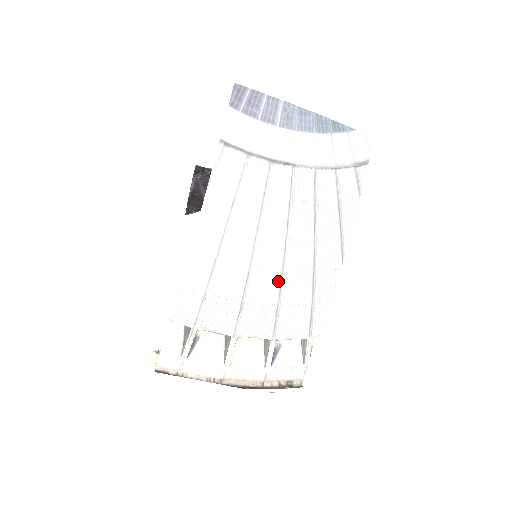
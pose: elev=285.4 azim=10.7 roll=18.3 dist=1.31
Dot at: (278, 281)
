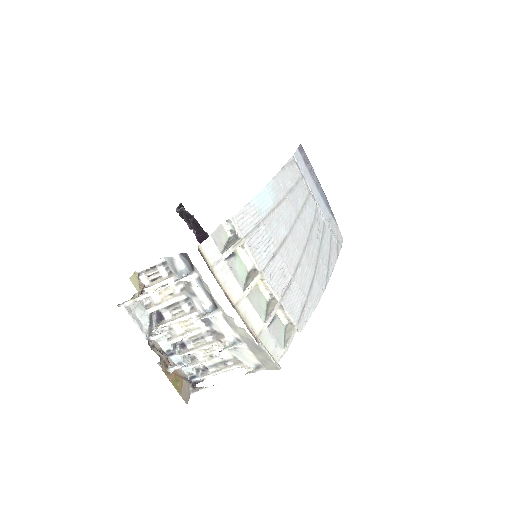
Dot at: (298, 260)
